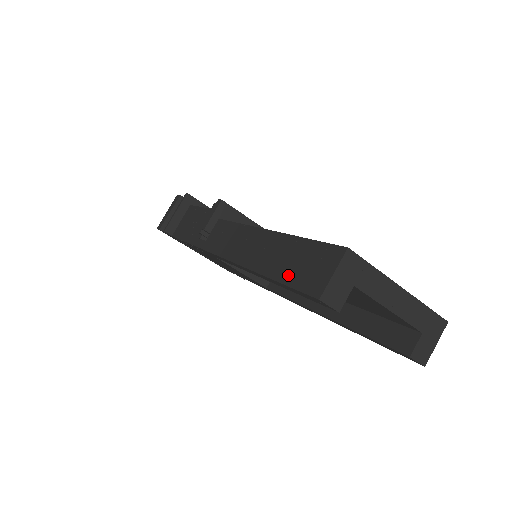
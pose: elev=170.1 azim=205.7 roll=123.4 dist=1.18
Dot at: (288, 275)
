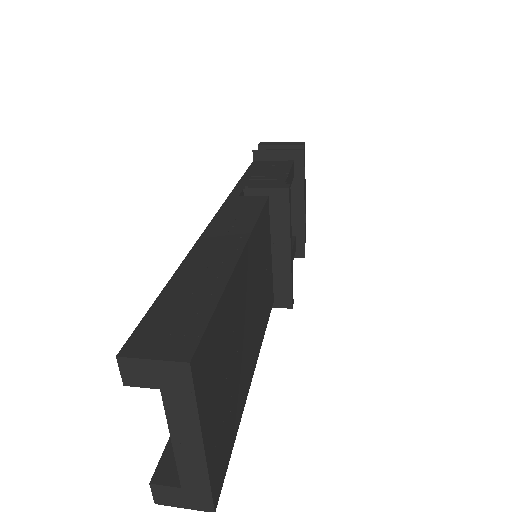
Dot at: (164, 304)
